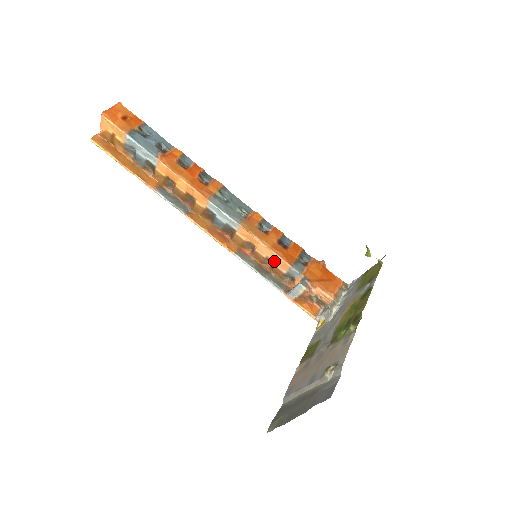
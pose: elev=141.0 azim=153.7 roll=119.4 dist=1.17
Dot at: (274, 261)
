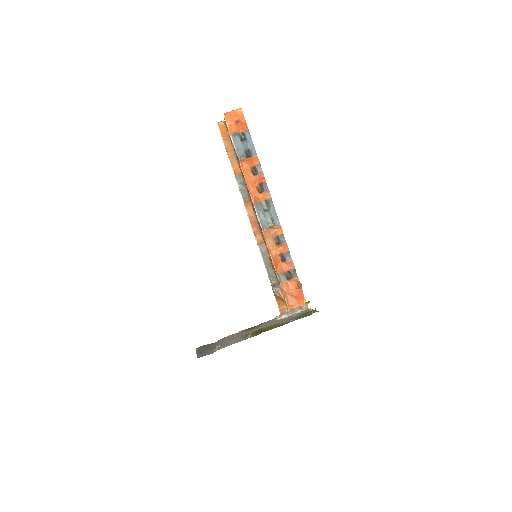
Dot at: occluded
